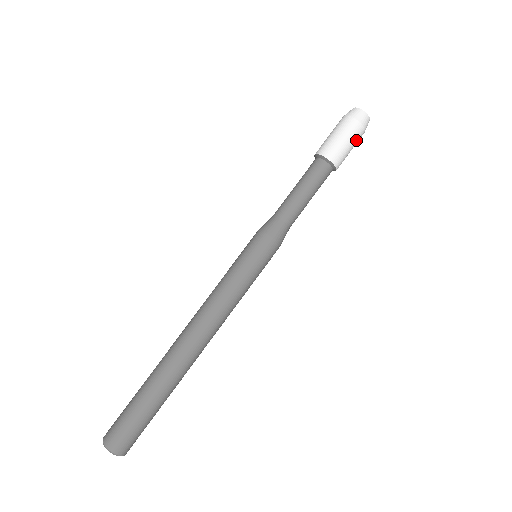
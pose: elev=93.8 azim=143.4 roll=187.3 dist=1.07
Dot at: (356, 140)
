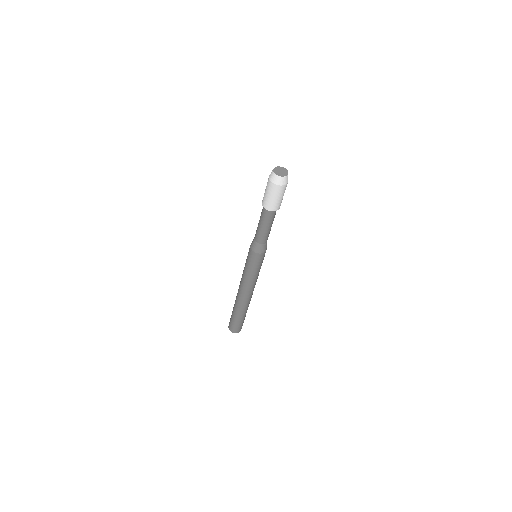
Dot at: occluded
